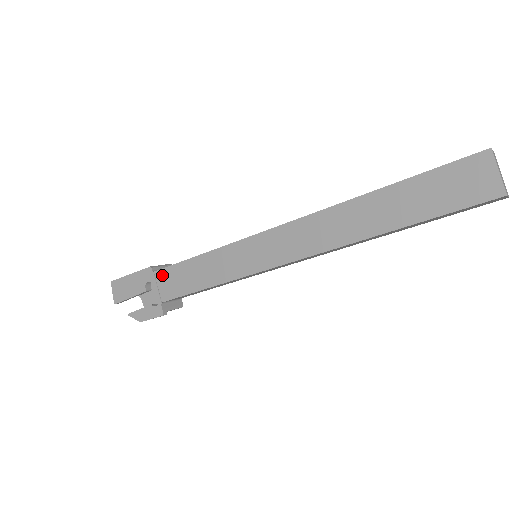
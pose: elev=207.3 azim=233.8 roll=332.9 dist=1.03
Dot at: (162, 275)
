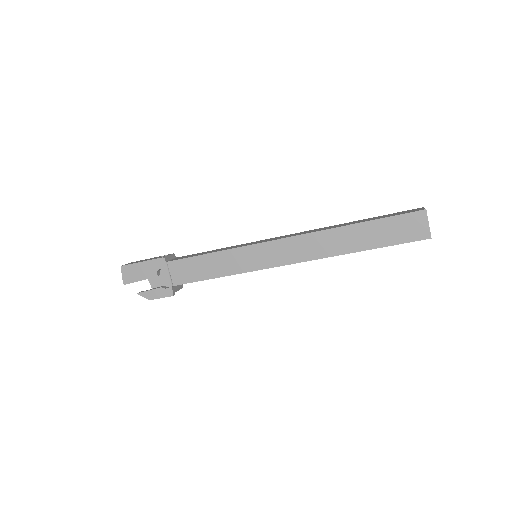
Dot at: (175, 265)
